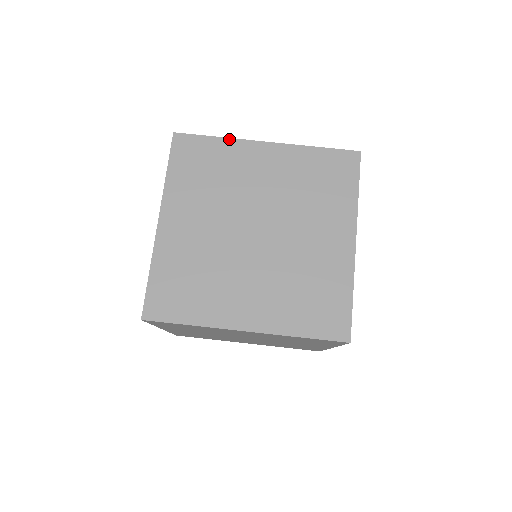
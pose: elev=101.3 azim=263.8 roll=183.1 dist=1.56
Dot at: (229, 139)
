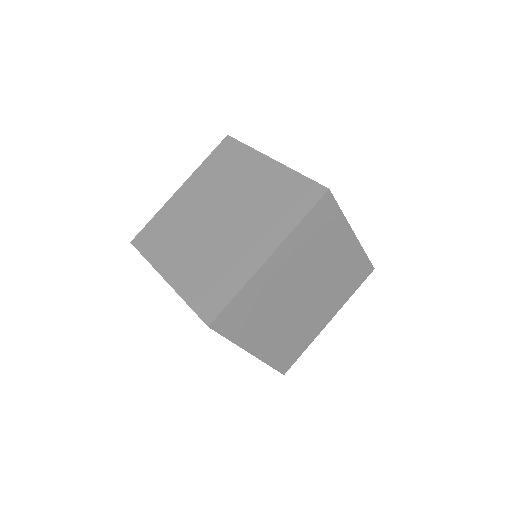
Dot at: (160, 210)
